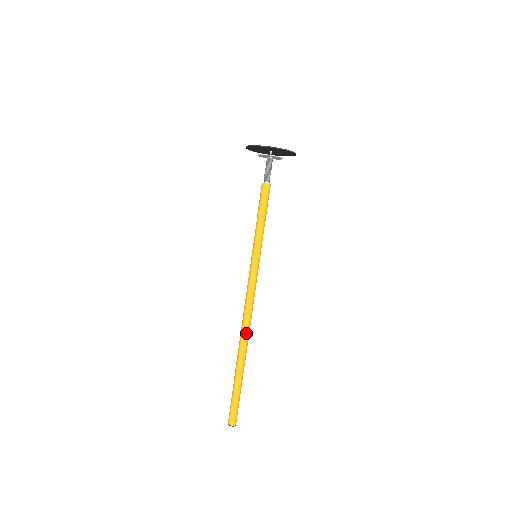
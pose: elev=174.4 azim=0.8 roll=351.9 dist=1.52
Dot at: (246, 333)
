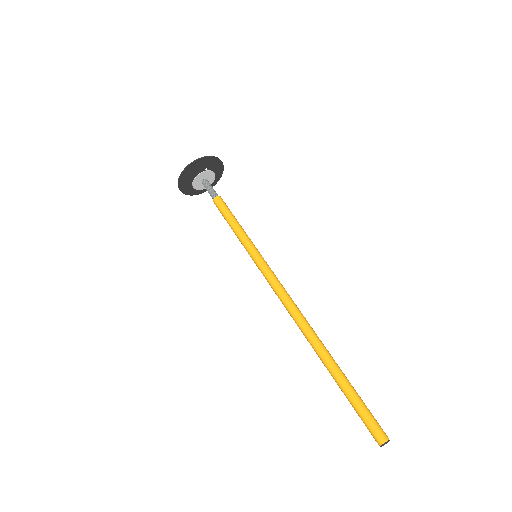
Dot at: (304, 329)
